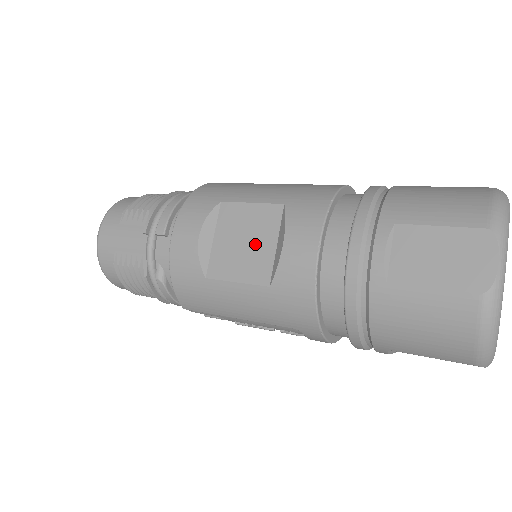
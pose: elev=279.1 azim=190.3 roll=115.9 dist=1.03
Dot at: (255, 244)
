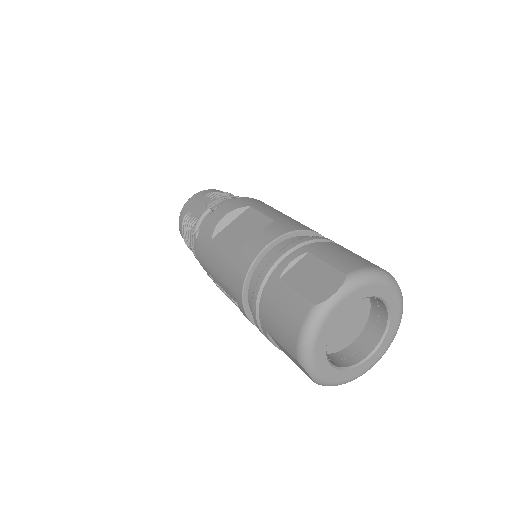
Dot at: (245, 234)
